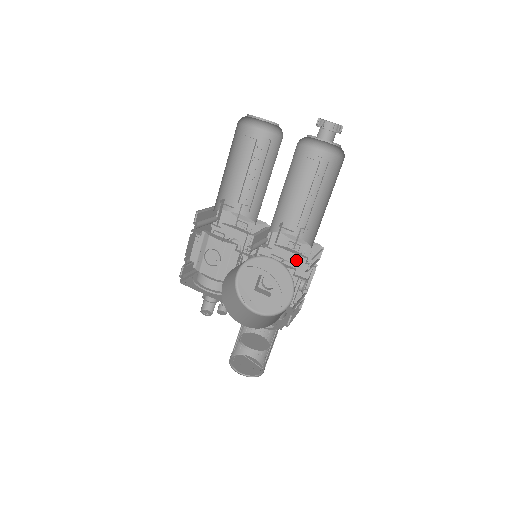
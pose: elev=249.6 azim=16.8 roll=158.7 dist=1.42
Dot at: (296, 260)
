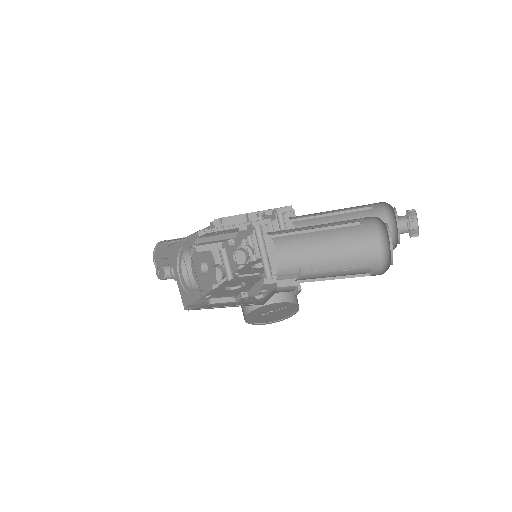
Dot at: occluded
